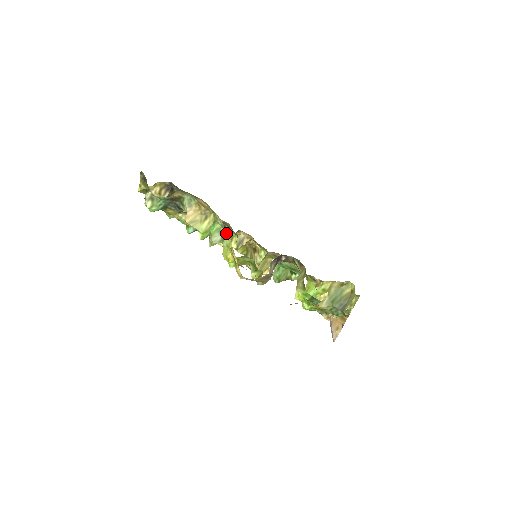
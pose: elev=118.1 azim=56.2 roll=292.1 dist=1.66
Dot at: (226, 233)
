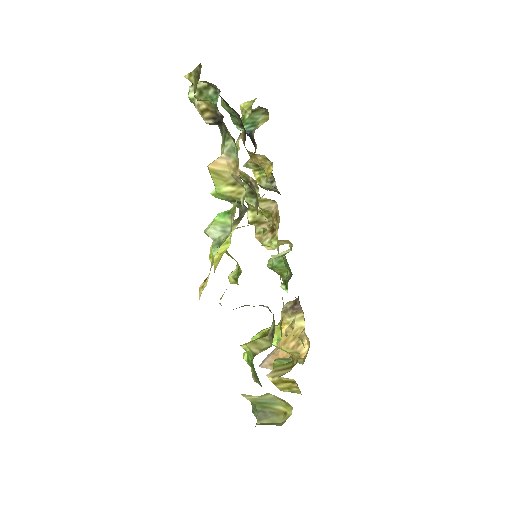
Dot at: (238, 222)
